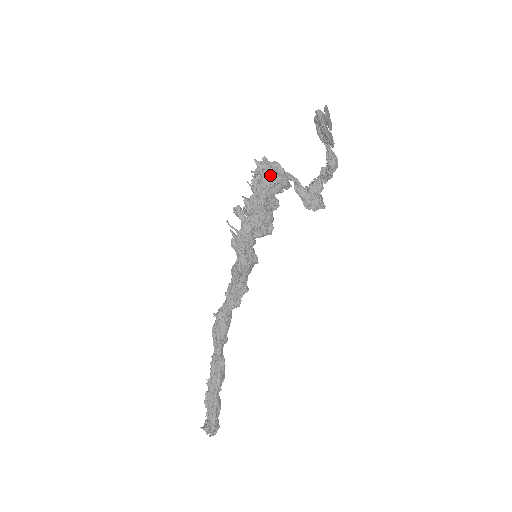
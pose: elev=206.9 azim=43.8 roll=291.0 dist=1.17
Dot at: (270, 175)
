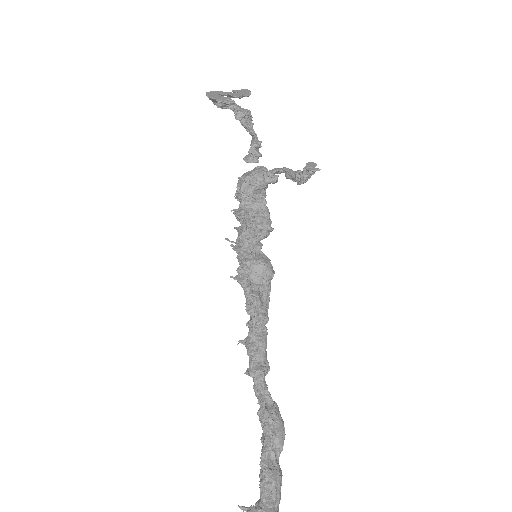
Dot at: (243, 177)
